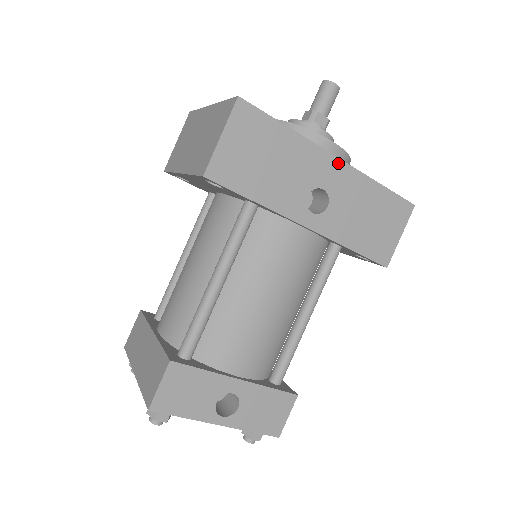
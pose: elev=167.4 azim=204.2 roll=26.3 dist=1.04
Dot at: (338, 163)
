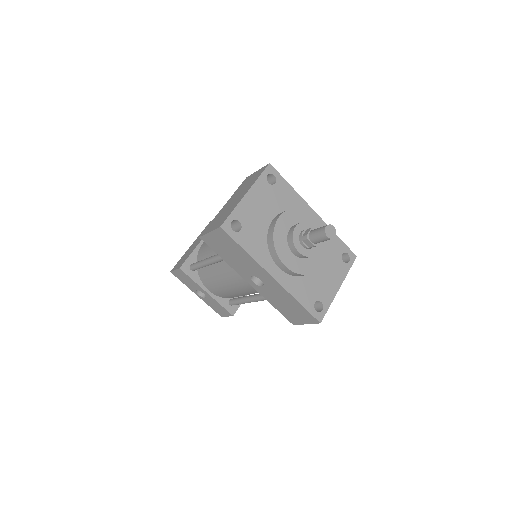
Dot at: (273, 279)
